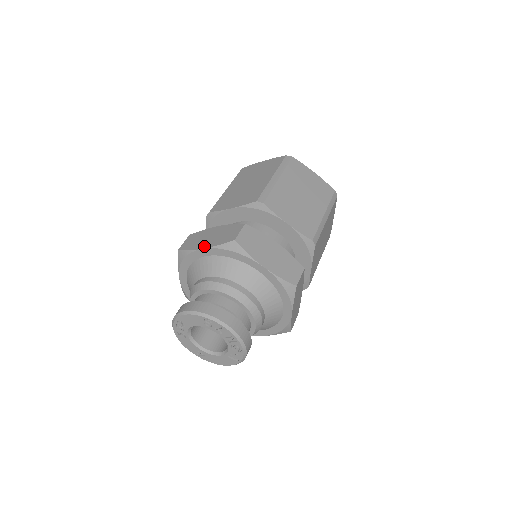
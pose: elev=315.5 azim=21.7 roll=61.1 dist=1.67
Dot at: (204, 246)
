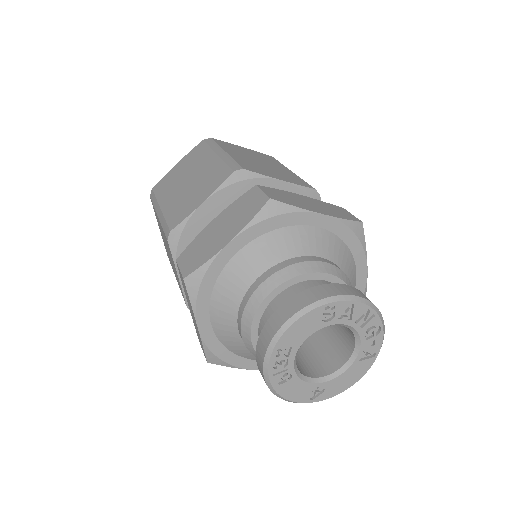
Dot at: (227, 239)
